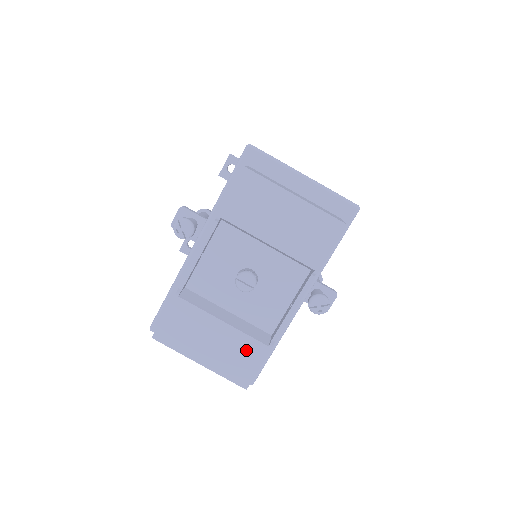
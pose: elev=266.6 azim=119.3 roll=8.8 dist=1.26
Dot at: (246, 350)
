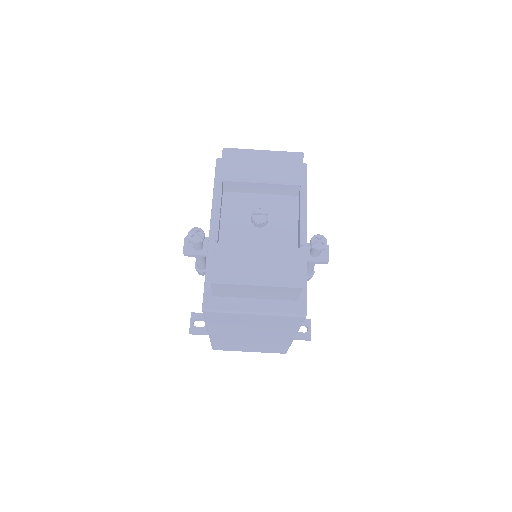
Dot at: (286, 258)
